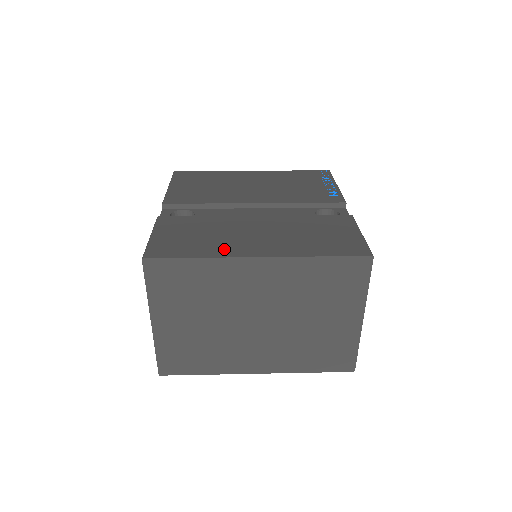
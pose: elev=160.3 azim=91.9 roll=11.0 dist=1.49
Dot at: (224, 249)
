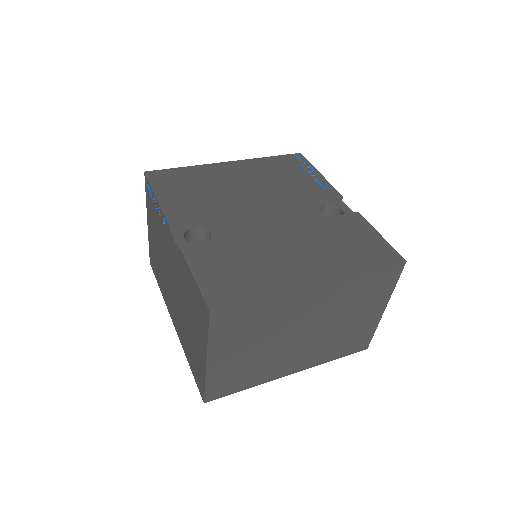
Dot at: (280, 279)
